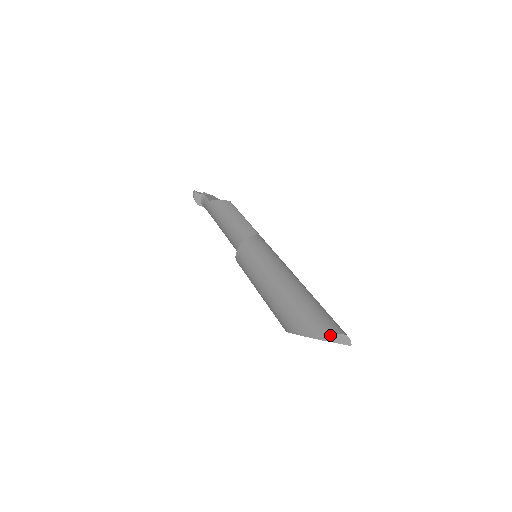
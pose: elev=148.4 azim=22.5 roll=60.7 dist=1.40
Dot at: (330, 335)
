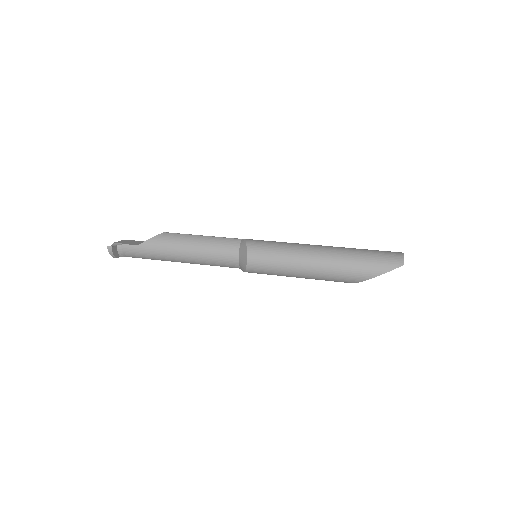
Dot at: occluded
